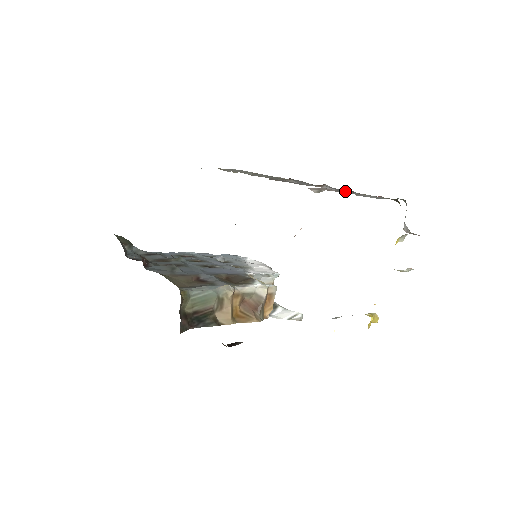
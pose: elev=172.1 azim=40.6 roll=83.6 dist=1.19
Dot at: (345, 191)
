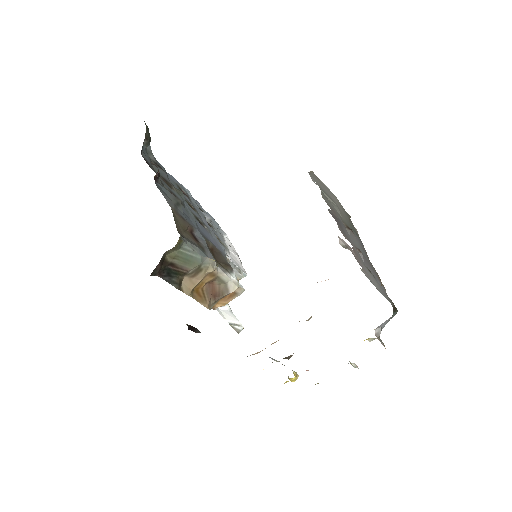
Dot at: (369, 269)
